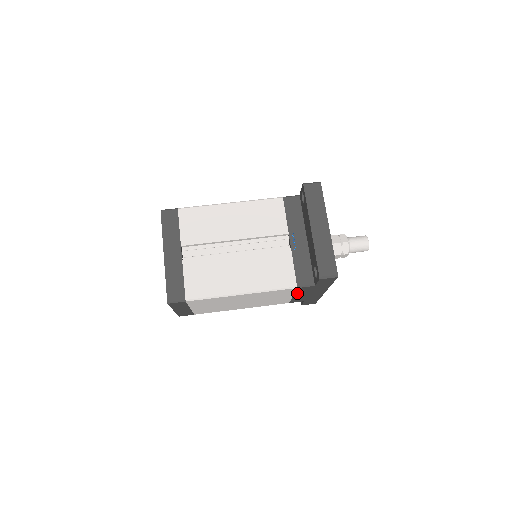
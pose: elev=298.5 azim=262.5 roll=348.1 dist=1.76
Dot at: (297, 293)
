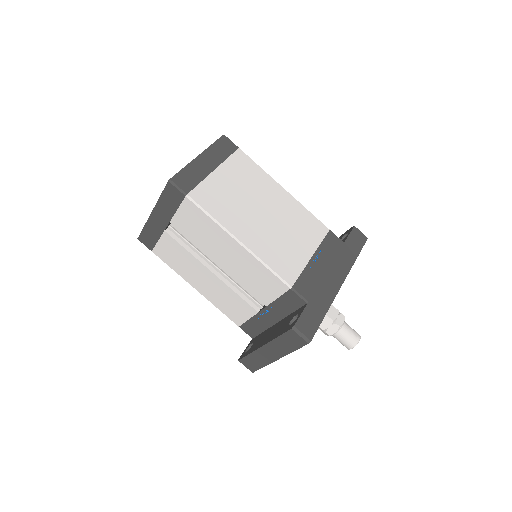
Dot at: occluded
